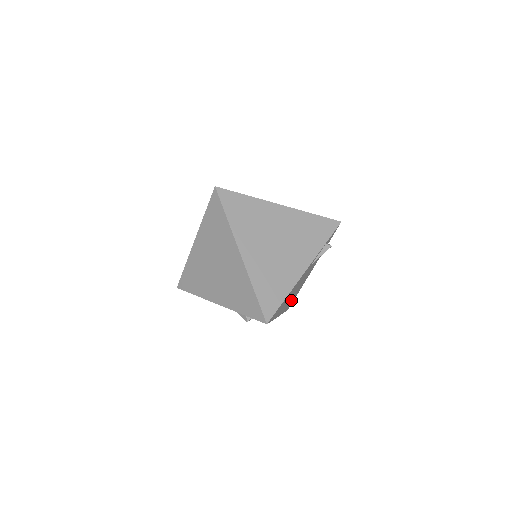
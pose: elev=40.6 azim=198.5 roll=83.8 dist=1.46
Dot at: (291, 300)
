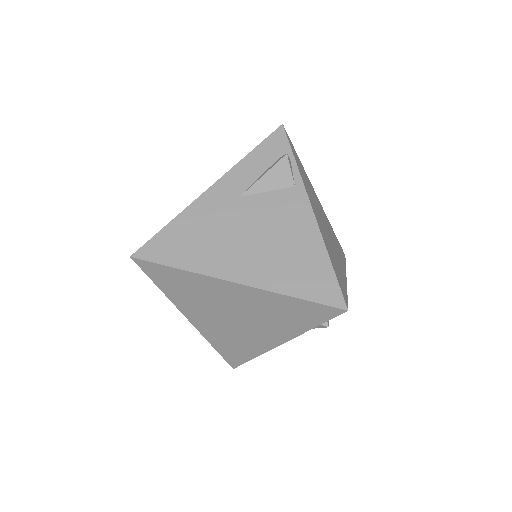
Dot at: occluded
